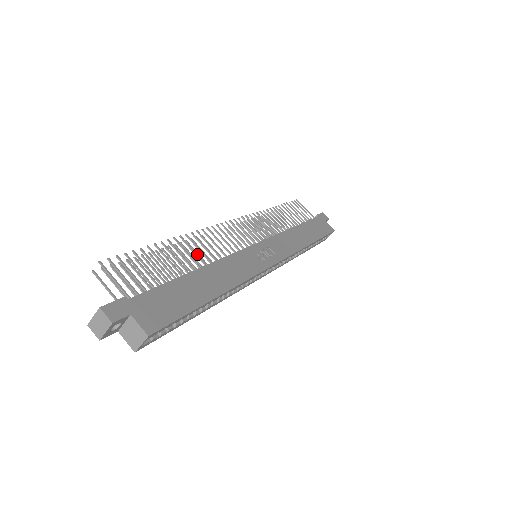
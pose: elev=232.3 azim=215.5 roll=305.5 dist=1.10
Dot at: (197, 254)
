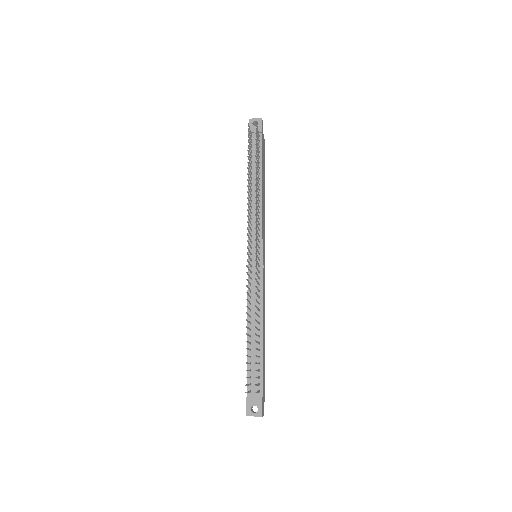
Dot at: (258, 315)
